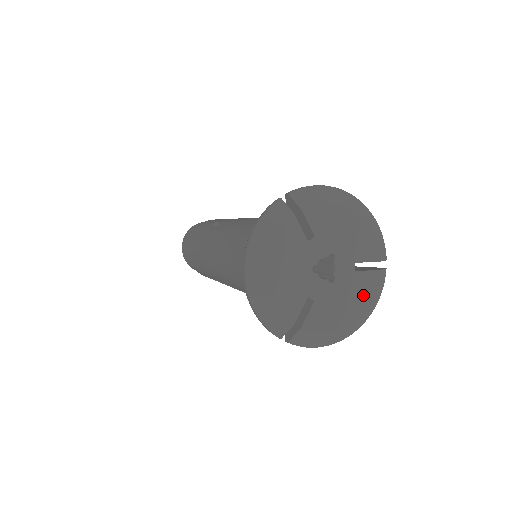
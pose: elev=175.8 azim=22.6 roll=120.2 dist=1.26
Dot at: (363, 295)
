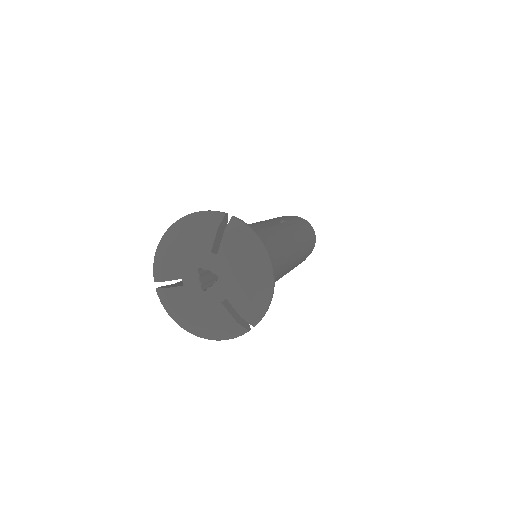
Dot at: (213, 321)
